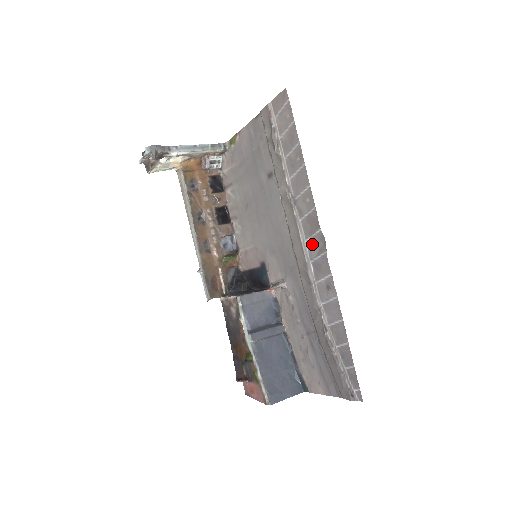
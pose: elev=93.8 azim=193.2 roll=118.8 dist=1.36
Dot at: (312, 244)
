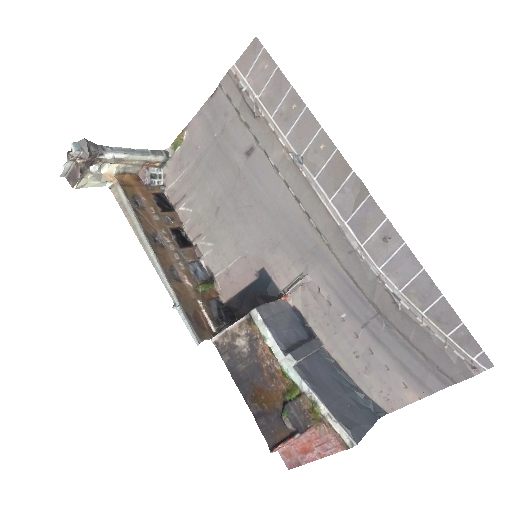
Dot at: (342, 199)
